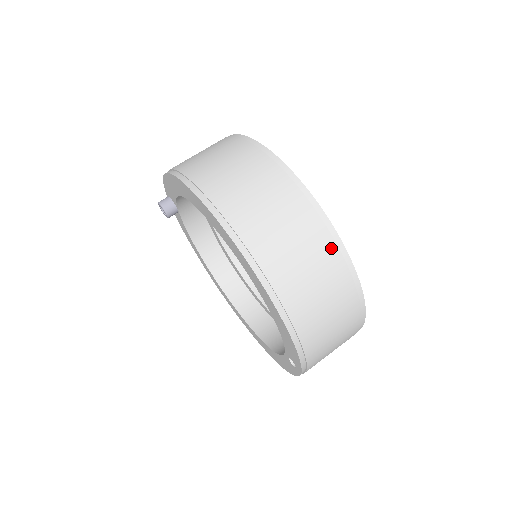
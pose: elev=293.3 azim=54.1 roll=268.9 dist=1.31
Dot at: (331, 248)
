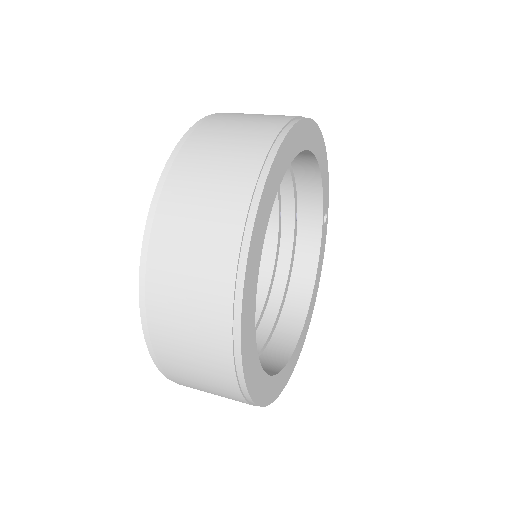
Dot at: (253, 168)
